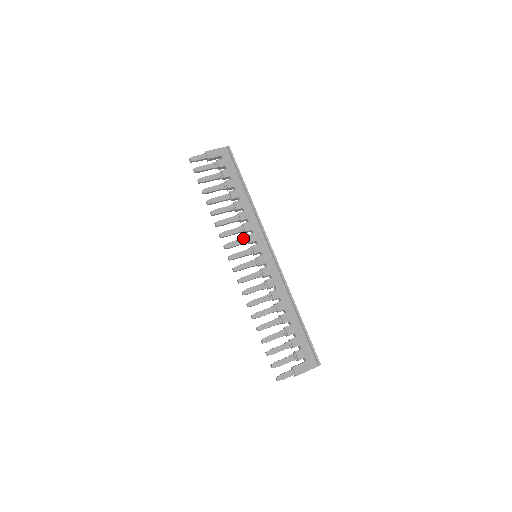
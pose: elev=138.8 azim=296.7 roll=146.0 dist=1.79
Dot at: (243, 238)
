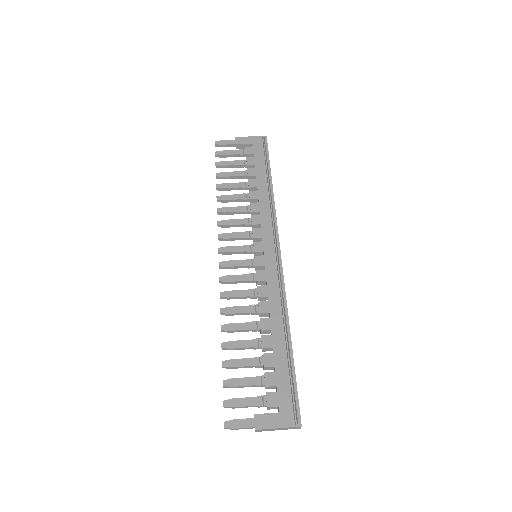
Dot at: (246, 232)
